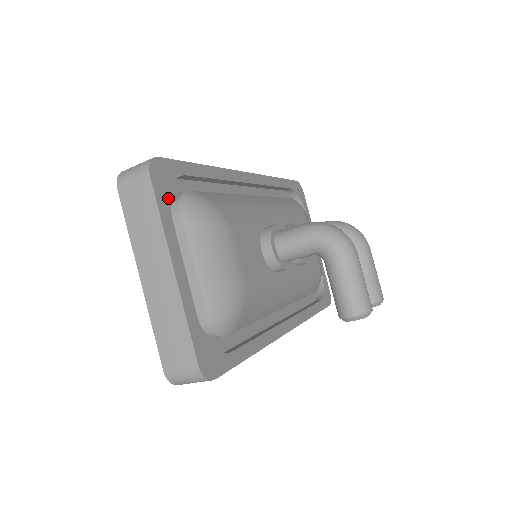
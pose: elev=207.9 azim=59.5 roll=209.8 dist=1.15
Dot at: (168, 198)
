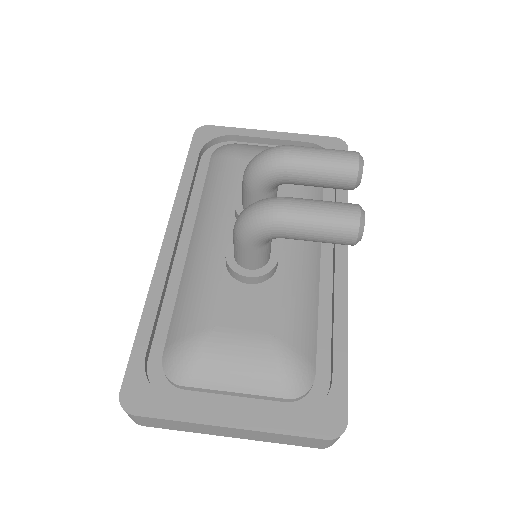
Dot at: (161, 398)
